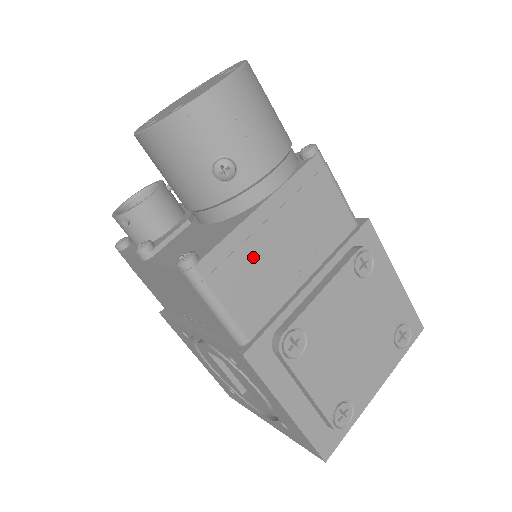
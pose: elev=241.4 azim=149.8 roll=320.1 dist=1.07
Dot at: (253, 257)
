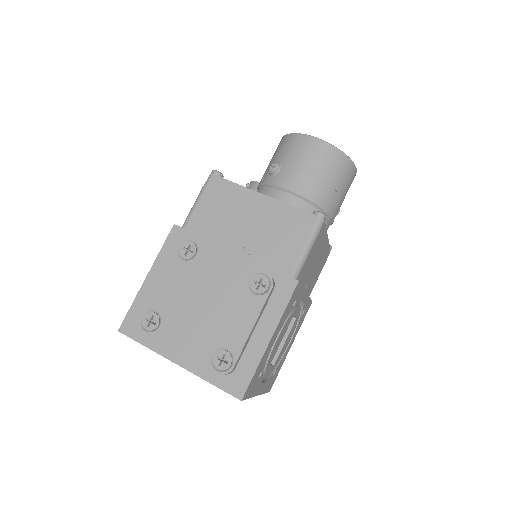
Dot at: (232, 205)
